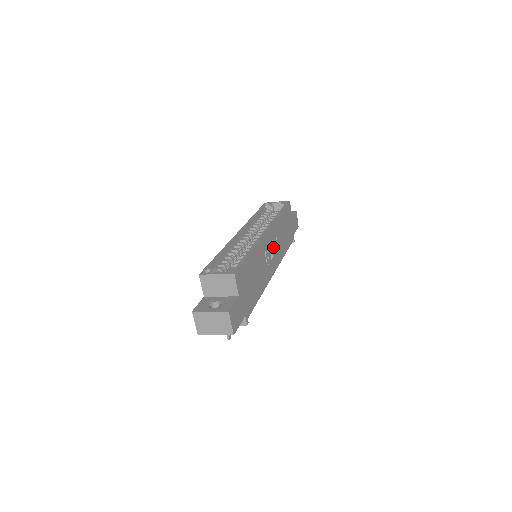
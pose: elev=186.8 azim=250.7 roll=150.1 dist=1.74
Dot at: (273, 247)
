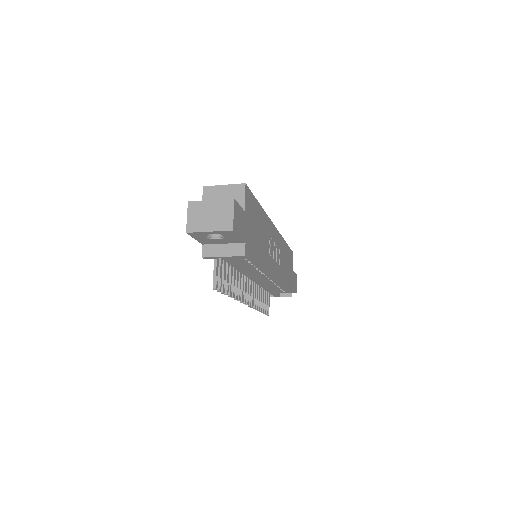
Dot at: (276, 254)
